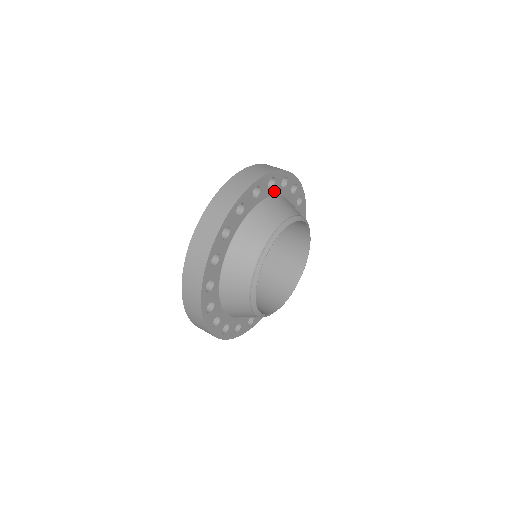
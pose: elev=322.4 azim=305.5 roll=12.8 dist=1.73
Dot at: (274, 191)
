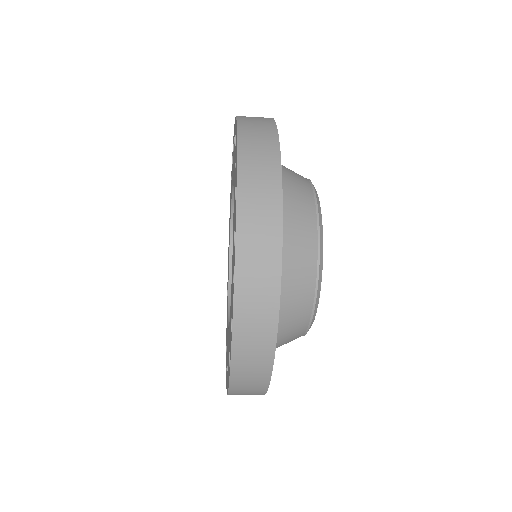
Dot at: occluded
